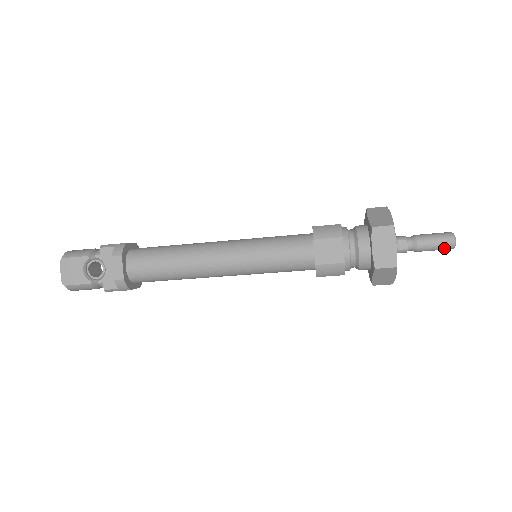
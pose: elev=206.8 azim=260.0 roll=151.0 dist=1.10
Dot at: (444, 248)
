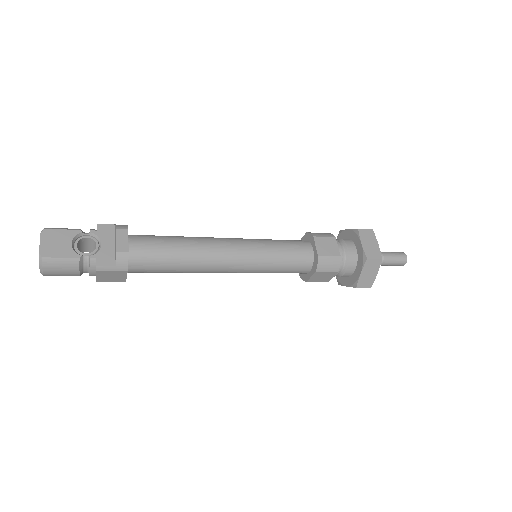
Dot at: (401, 262)
